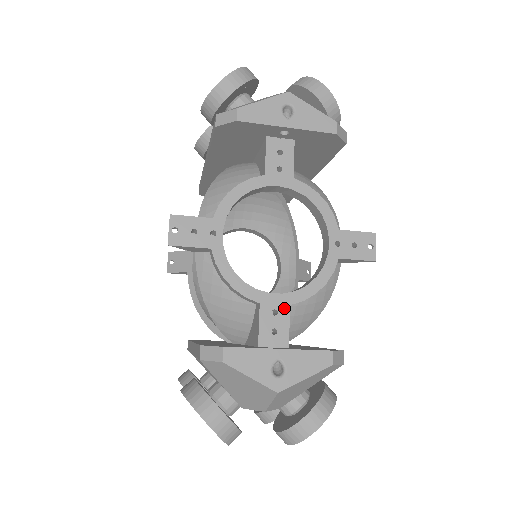
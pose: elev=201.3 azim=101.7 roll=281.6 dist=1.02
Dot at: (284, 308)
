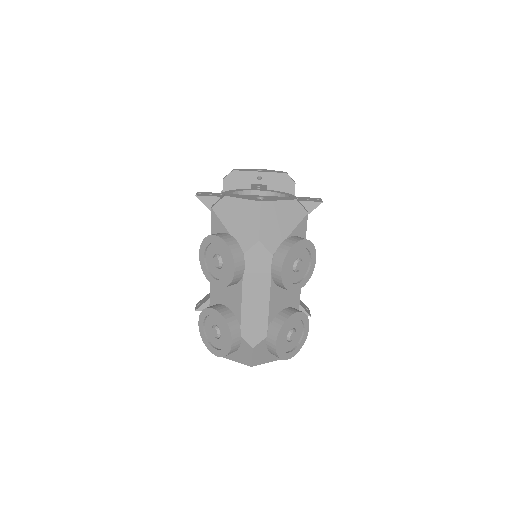
Dot at: occluded
